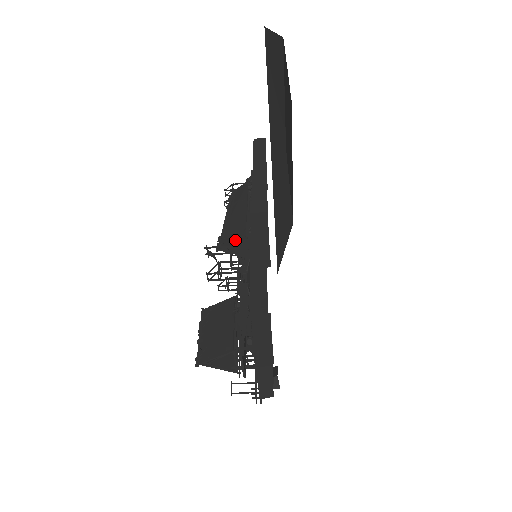
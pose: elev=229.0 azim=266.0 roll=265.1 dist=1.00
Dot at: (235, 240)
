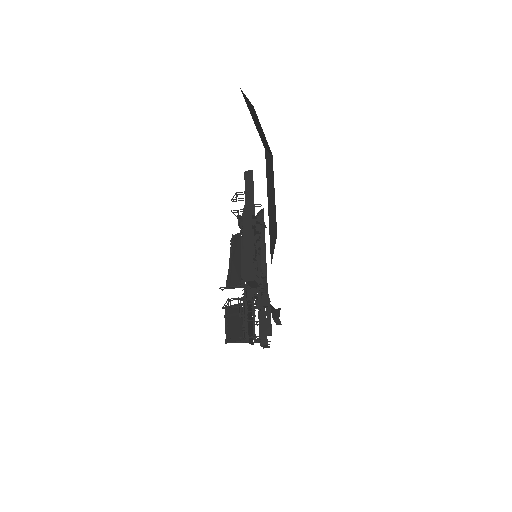
Dot at: (236, 283)
